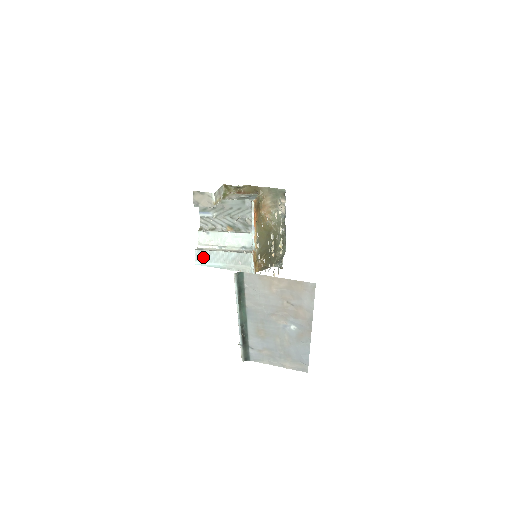
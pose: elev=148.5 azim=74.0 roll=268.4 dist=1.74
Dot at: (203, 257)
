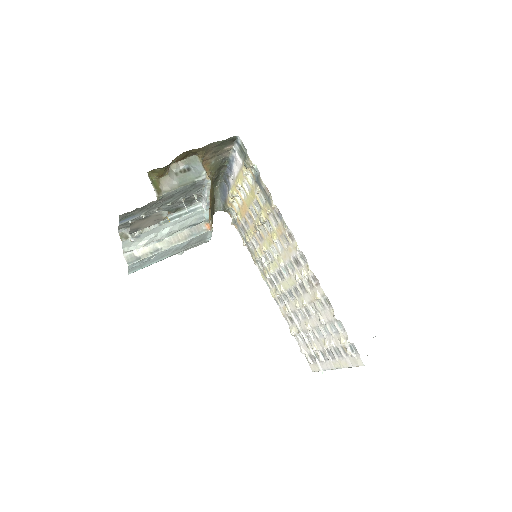
Dot at: (141, 264)
